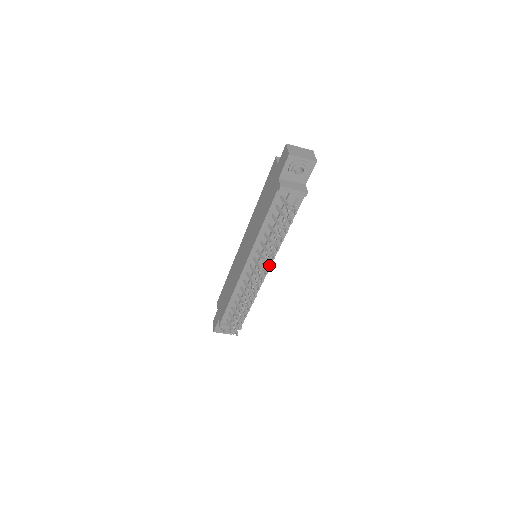
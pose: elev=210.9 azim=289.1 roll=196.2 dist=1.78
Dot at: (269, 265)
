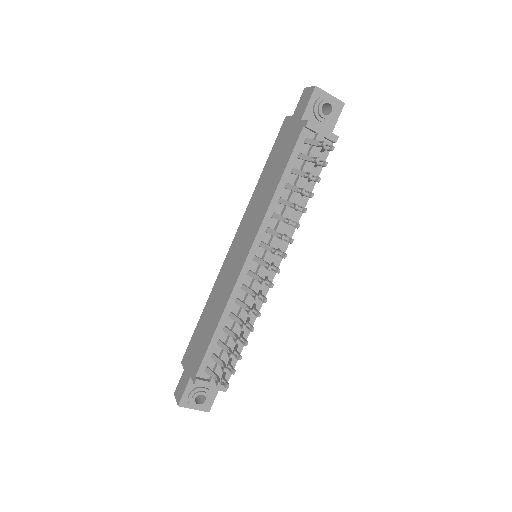
Dot at: (290, 239)
